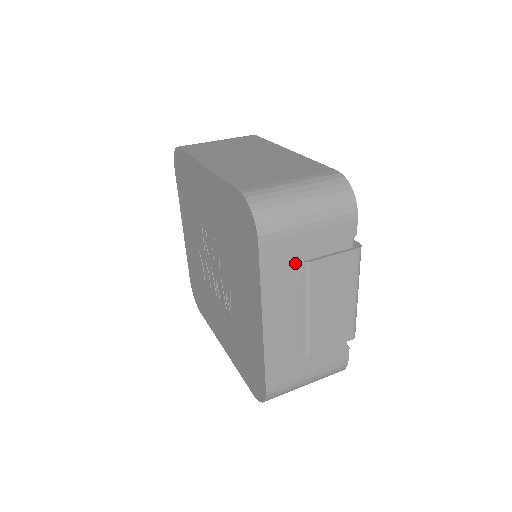
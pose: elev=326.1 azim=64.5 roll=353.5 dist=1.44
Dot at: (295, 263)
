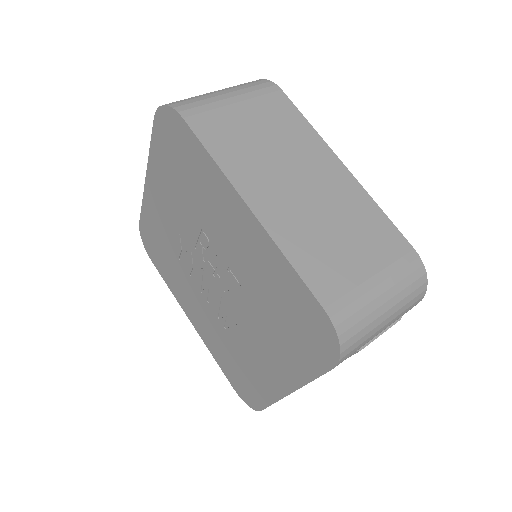
Dot at: occluded
